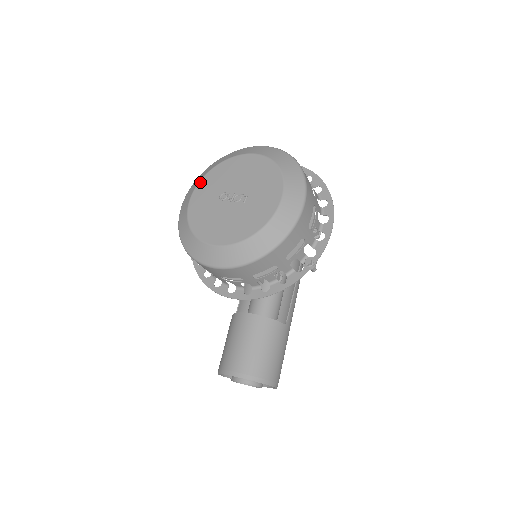
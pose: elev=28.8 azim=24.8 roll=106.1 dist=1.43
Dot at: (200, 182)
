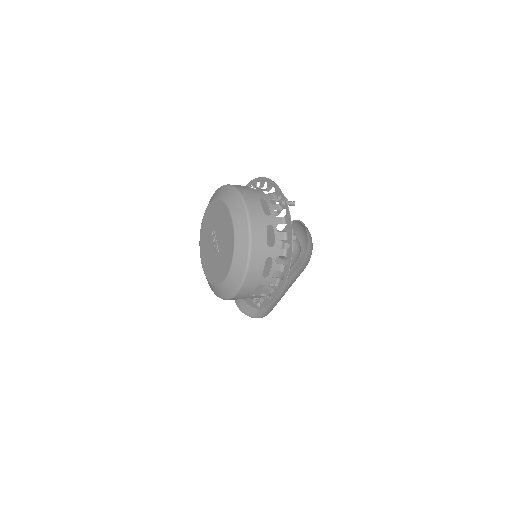
Dot at: (212, 202)
